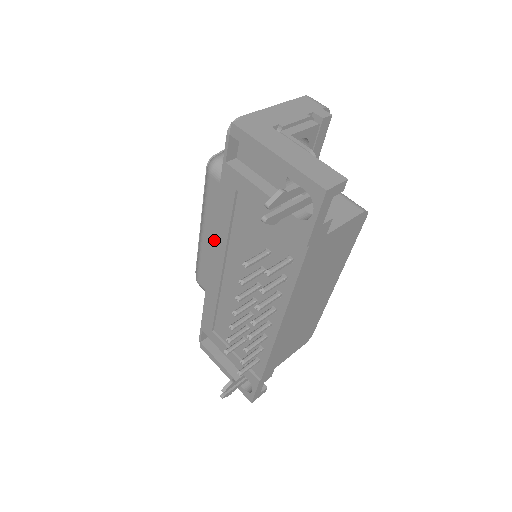
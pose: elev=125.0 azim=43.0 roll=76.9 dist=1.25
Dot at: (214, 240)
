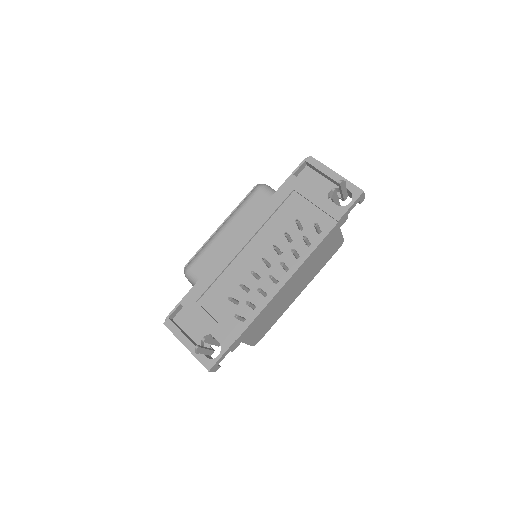
Dot at: (252, 222)
